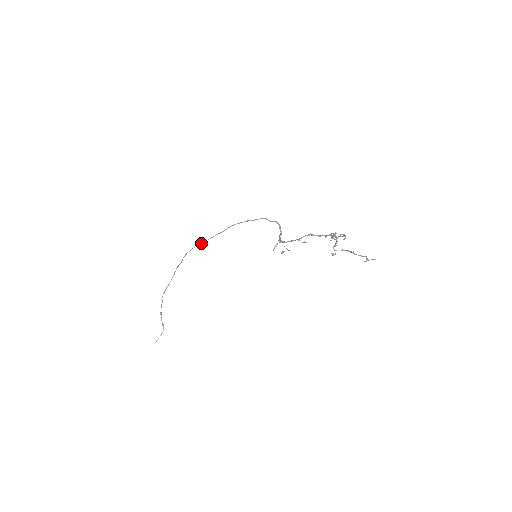
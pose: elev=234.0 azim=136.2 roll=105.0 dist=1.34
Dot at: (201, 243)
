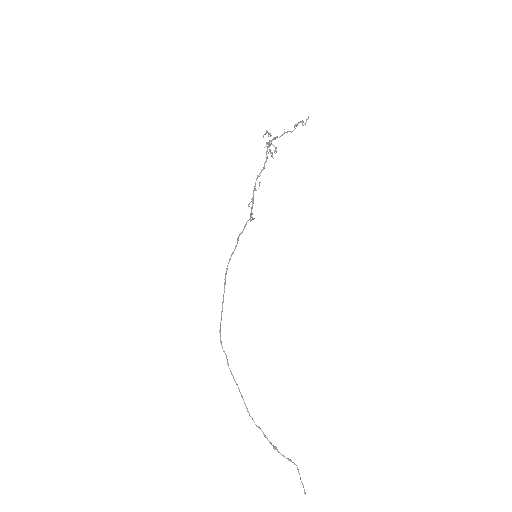
Dot at: (221, 316)
